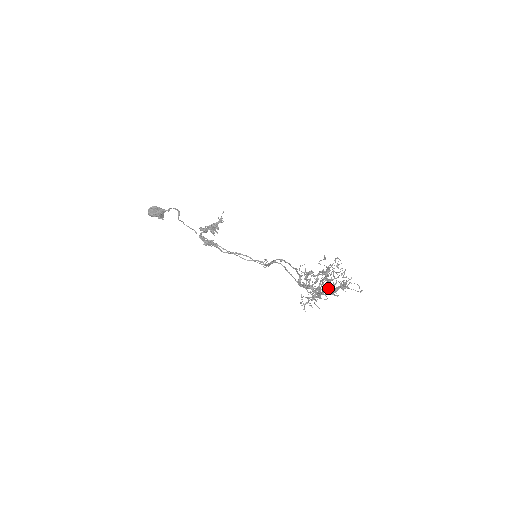
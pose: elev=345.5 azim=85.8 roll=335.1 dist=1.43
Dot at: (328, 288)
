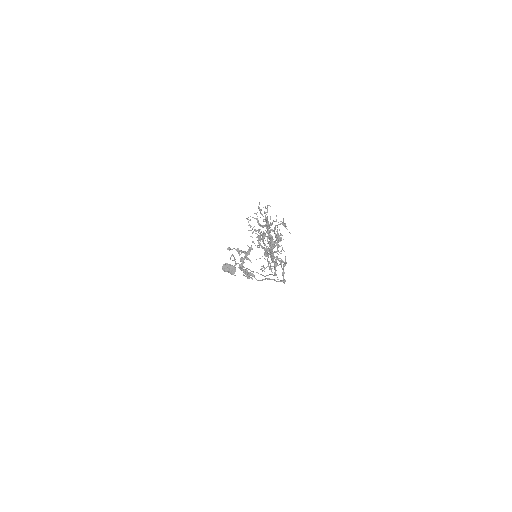
Dot at: (269, 238)
